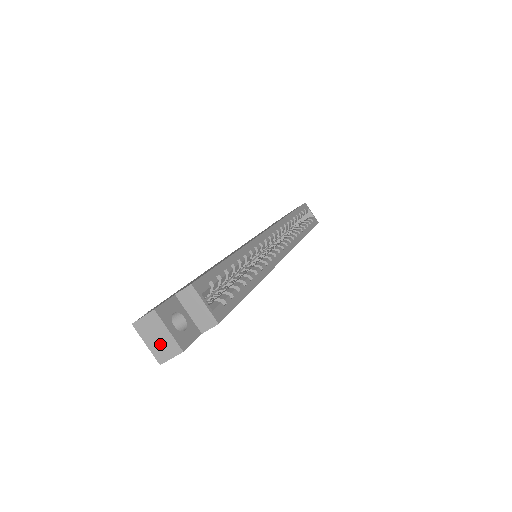
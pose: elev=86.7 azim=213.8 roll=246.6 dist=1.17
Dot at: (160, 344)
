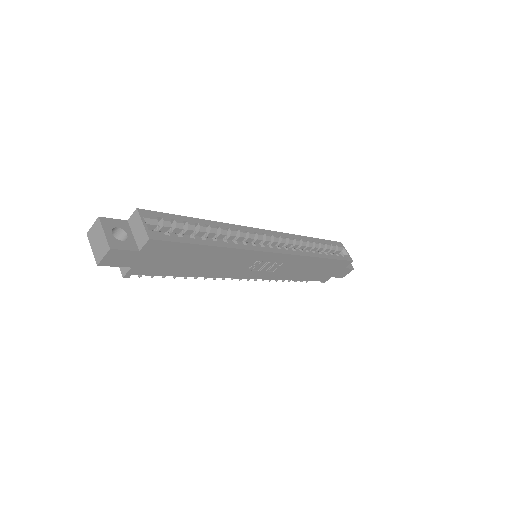
Dot at: (99, 246)
